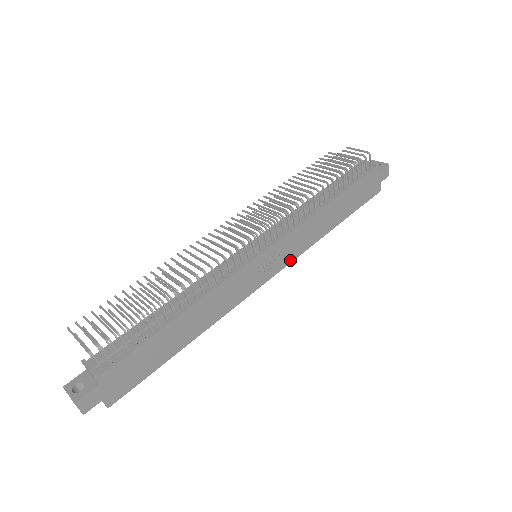
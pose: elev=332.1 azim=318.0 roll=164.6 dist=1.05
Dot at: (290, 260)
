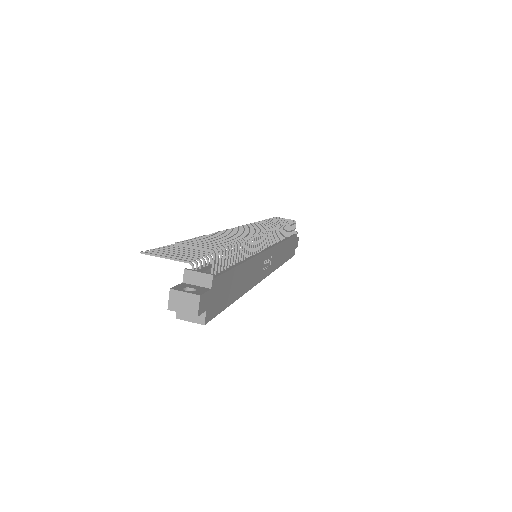
Dot at: (271, 271)
